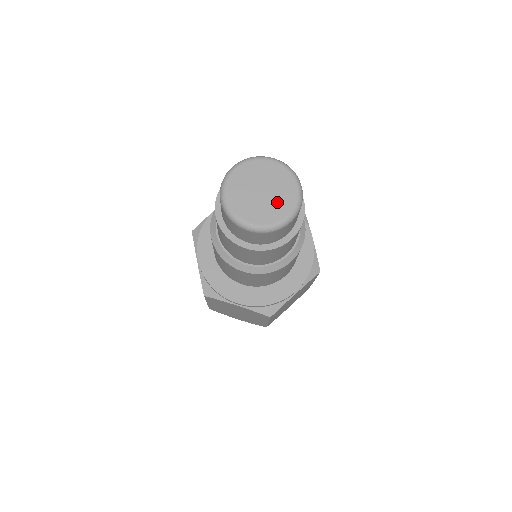
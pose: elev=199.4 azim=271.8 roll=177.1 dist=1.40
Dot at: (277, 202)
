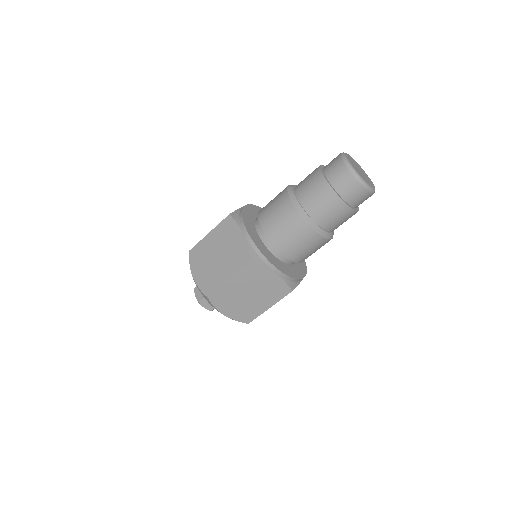
Dot at: (368, 180)
